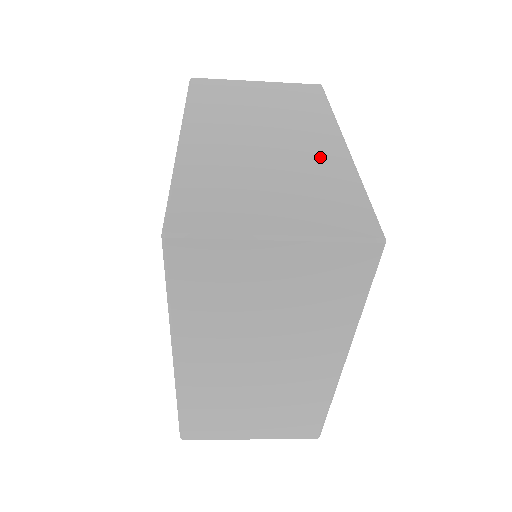
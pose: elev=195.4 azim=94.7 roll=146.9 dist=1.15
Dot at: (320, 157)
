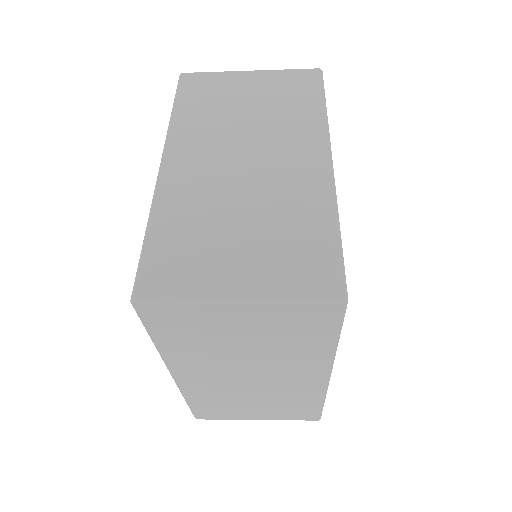
Dot at: (299, 185)
